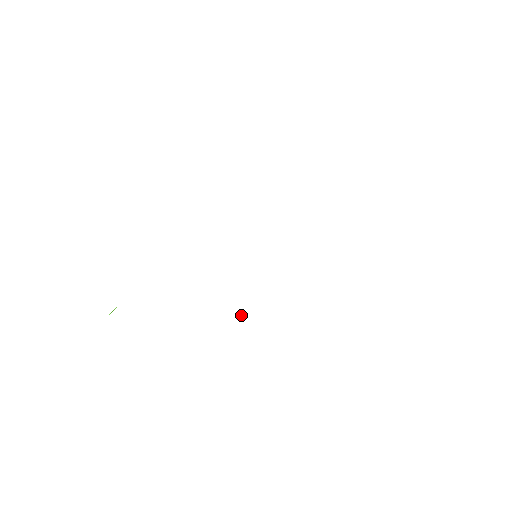
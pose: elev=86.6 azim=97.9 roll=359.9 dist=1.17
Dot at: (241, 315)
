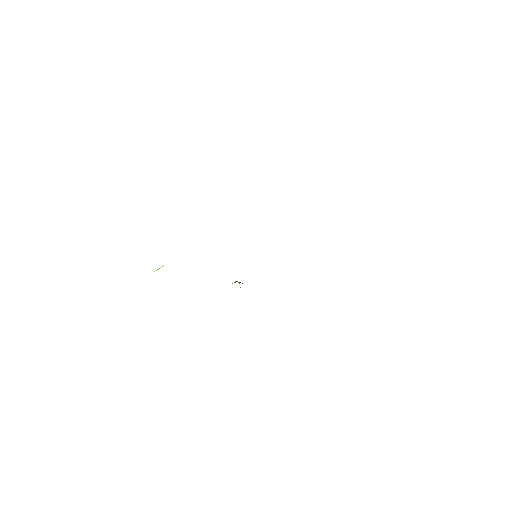
Dot at: occluded
